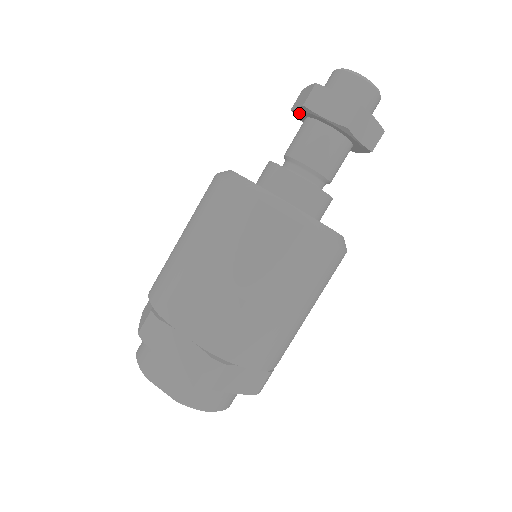
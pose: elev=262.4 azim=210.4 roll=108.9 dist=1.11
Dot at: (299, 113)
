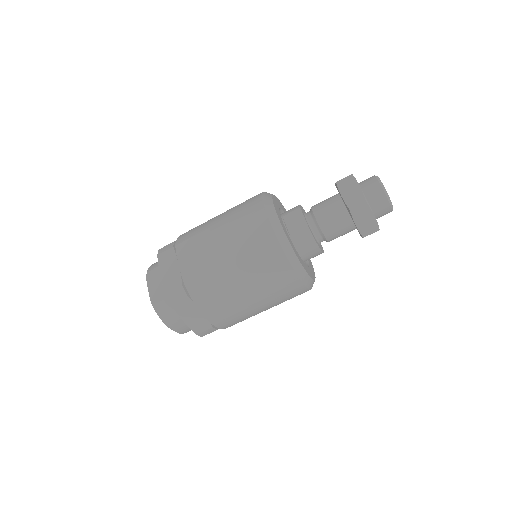
Dot at: occluded
